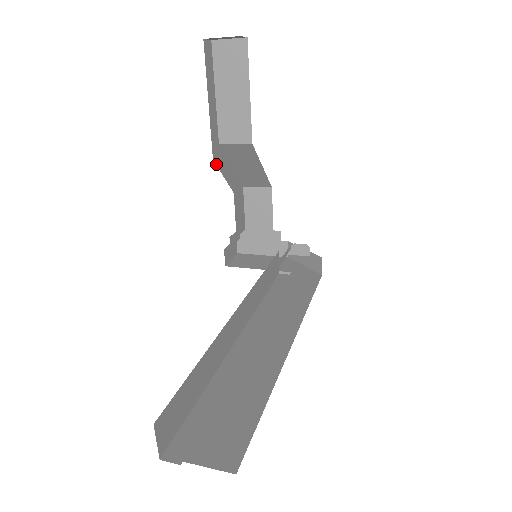
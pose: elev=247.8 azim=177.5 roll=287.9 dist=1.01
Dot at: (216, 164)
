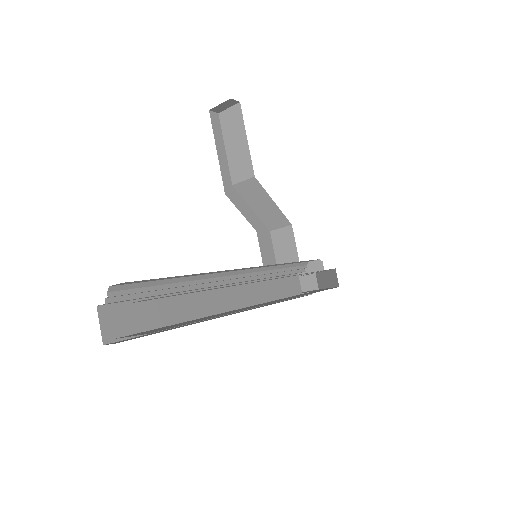
Dot at: (230, 199)
